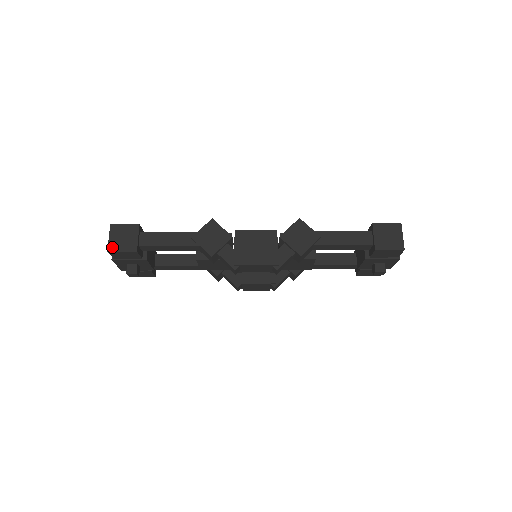
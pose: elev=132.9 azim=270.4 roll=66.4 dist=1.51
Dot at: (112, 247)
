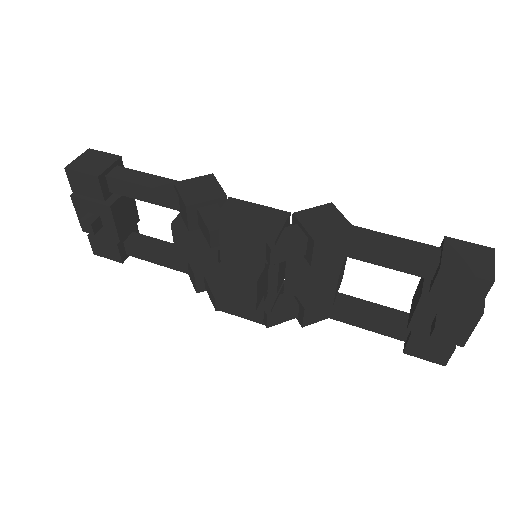
Dot at: (73, 166)
